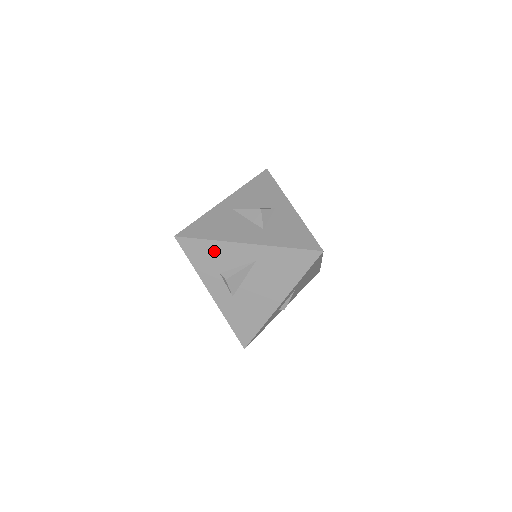
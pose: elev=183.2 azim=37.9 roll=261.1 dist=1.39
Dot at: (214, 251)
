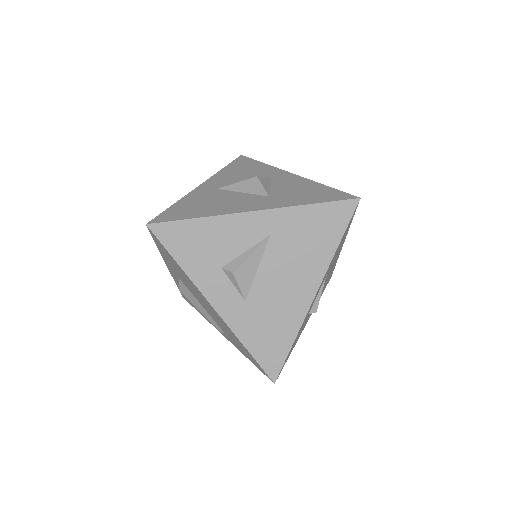
Dot at: (208, 234)
